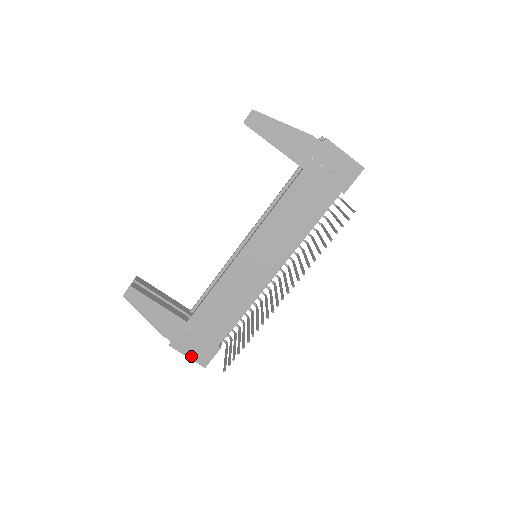
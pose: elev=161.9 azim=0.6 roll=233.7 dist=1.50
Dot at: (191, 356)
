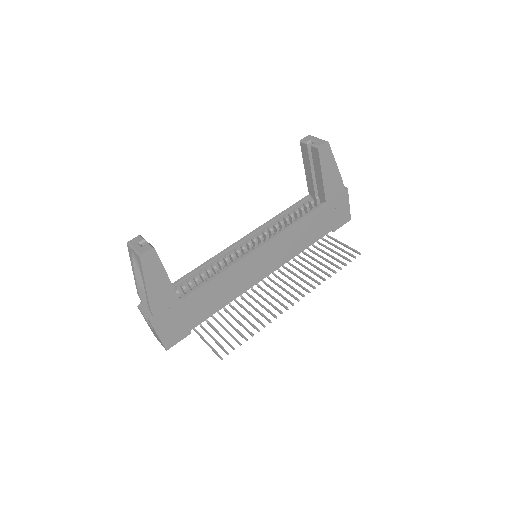
Dot at: (162, 336)
